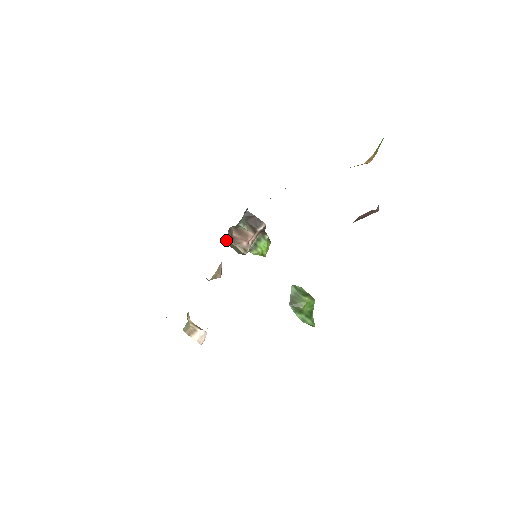
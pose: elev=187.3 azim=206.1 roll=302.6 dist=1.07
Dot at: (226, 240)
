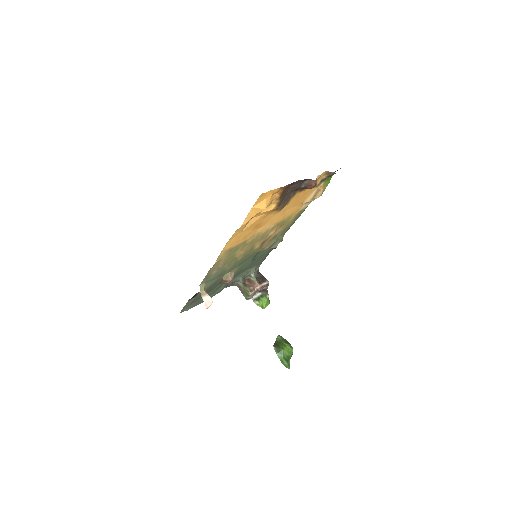
Dot at: (240, 285)
